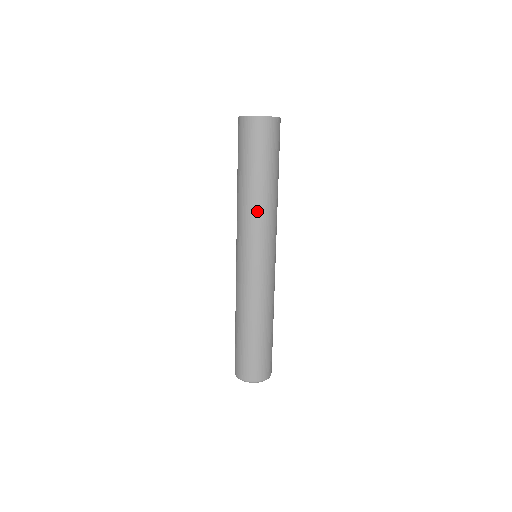
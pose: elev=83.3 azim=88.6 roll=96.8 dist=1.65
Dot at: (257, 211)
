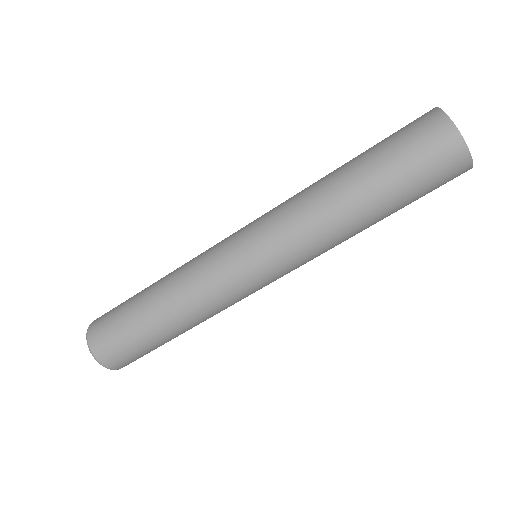
Dot at: (325, 231)
